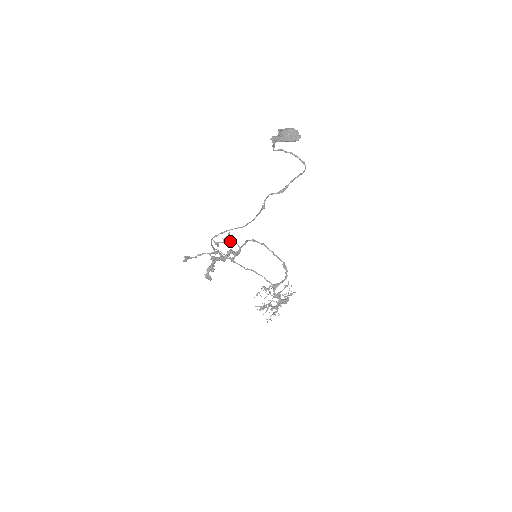
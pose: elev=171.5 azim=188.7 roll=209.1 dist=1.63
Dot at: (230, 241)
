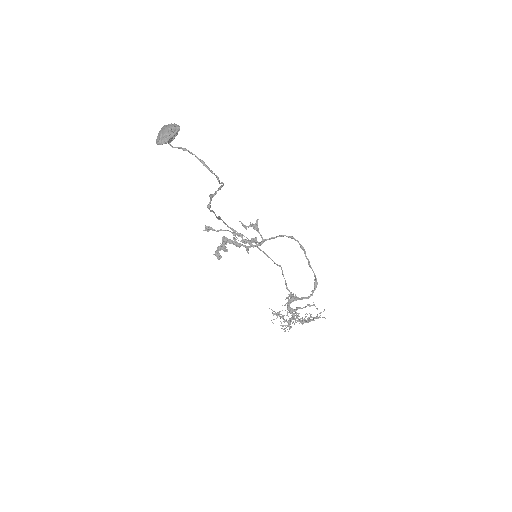
Dot at: (255, 228)
